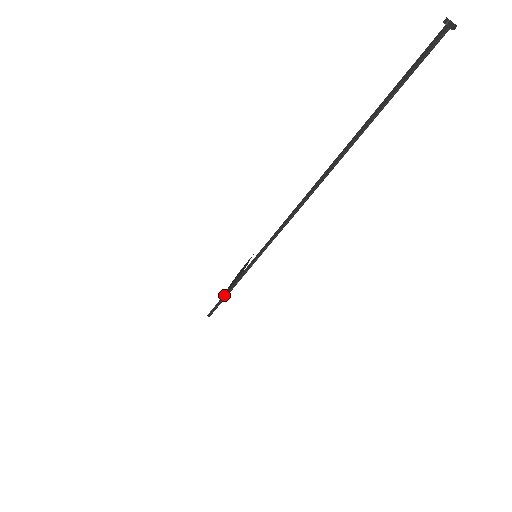
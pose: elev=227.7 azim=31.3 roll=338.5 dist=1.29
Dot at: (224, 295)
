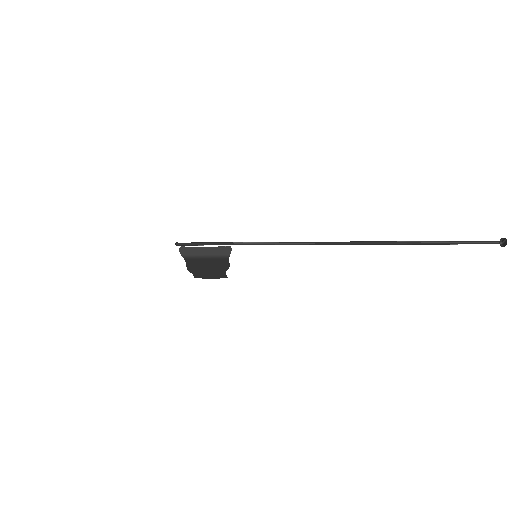
Dot at: (213, 242)
